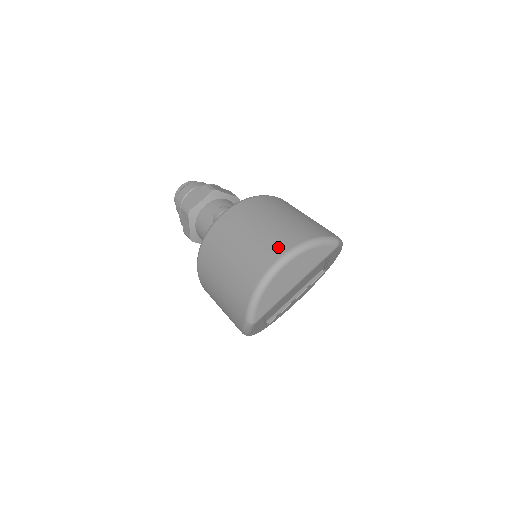
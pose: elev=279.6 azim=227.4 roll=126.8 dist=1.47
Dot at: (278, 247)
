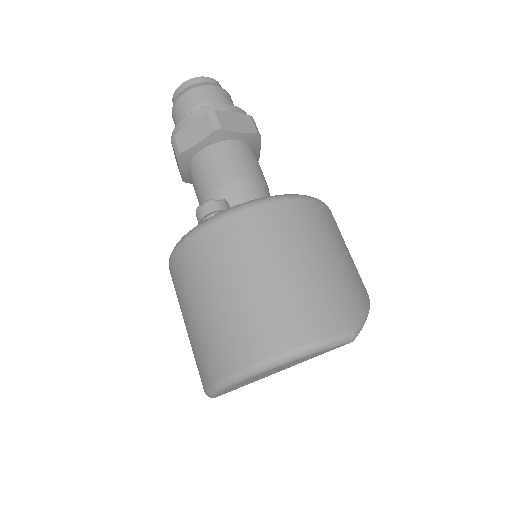
Dot at: (257, 343)
